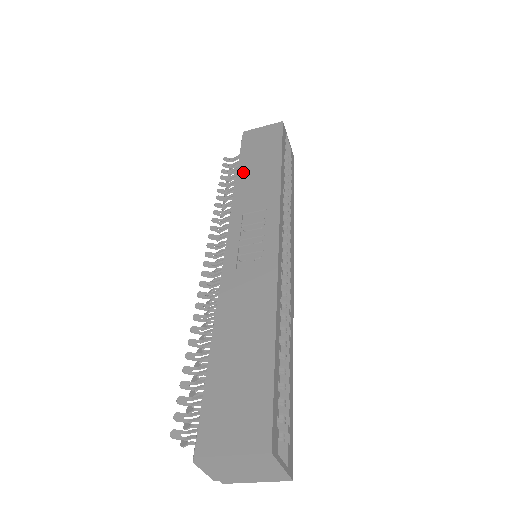
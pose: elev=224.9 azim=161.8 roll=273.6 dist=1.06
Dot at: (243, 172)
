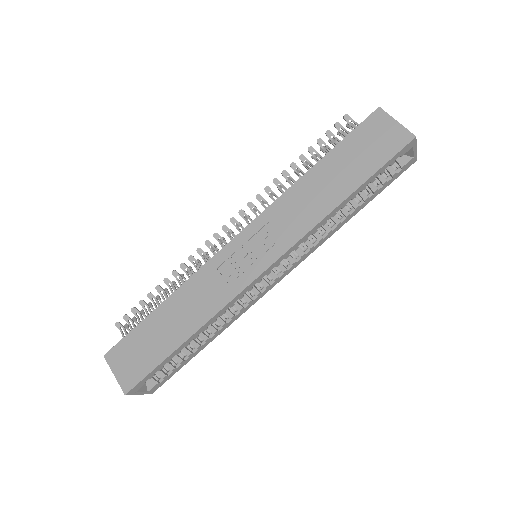
Dot at: (318, 171)
